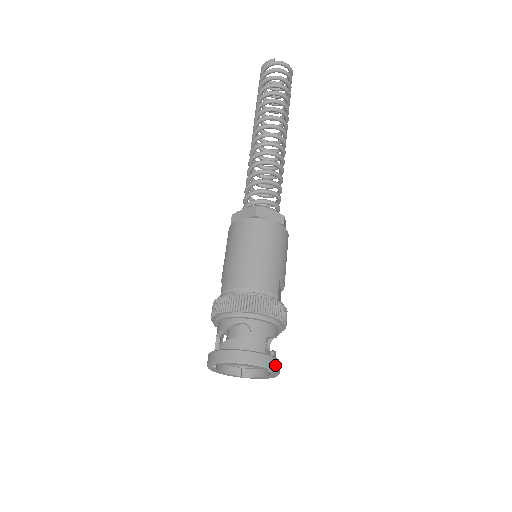
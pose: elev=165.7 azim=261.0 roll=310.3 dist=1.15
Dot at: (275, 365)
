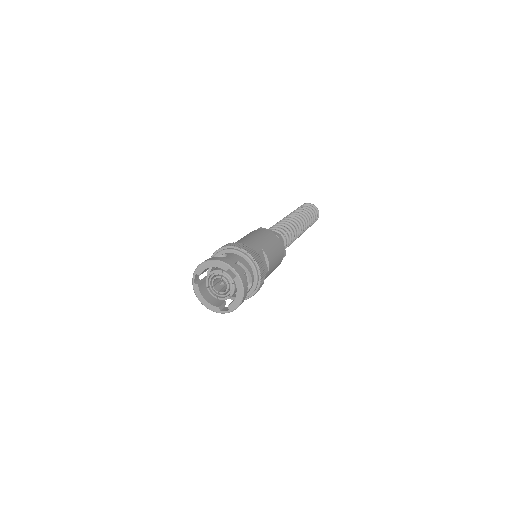
Dot at: (238, 271)
